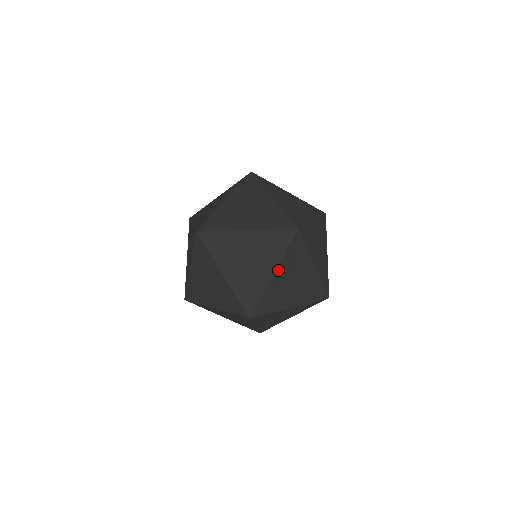
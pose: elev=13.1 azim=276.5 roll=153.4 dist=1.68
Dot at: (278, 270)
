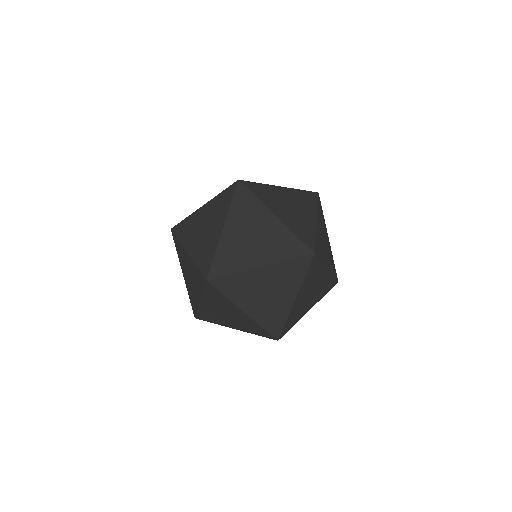
Dot at: (317, 220)
